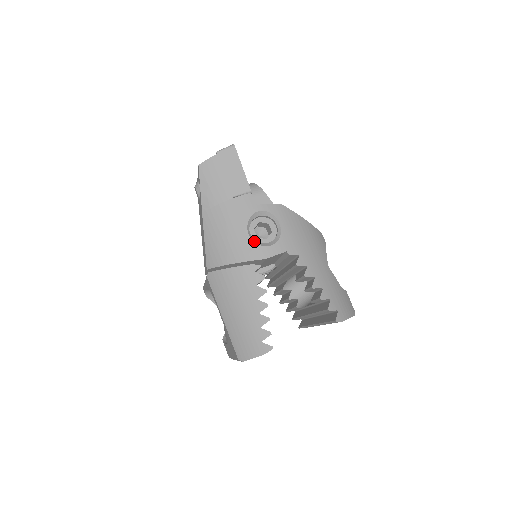
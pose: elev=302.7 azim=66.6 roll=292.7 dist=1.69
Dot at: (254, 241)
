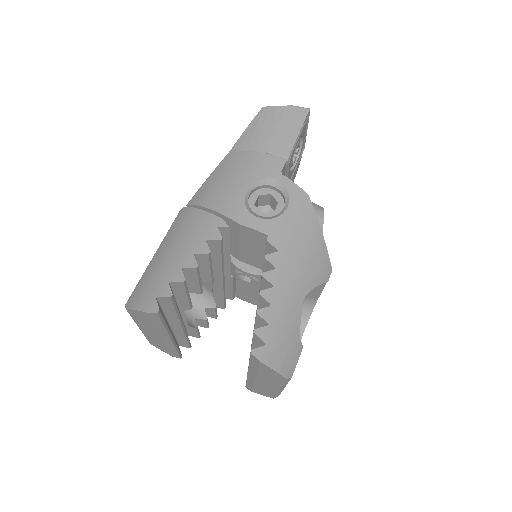
Dot at: (246, 201)
